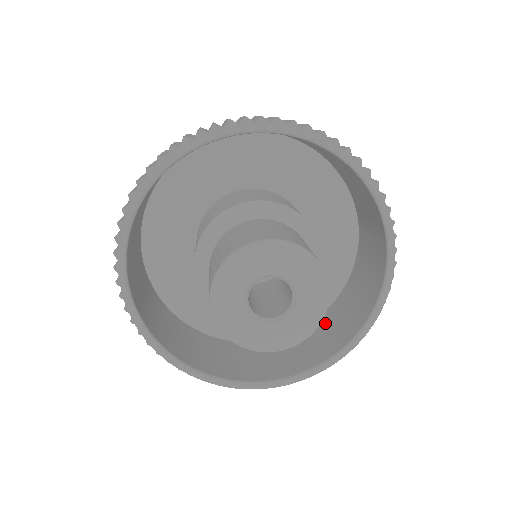
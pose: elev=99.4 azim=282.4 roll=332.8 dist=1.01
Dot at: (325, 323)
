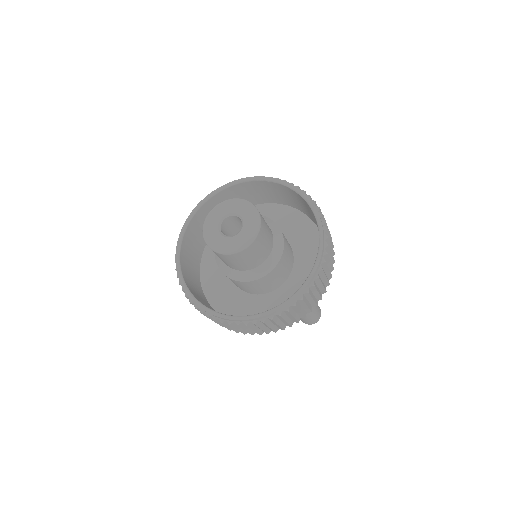
Dot at: occluded
